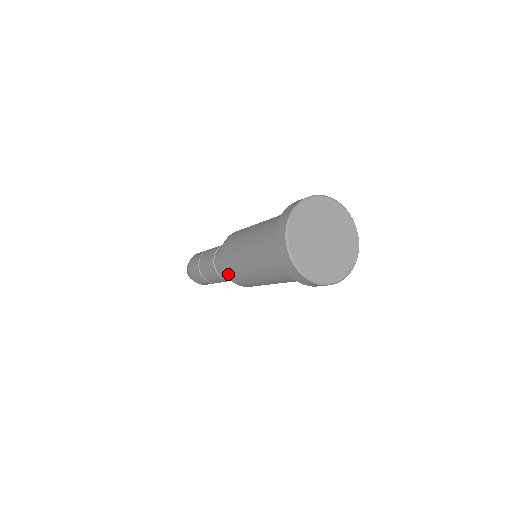
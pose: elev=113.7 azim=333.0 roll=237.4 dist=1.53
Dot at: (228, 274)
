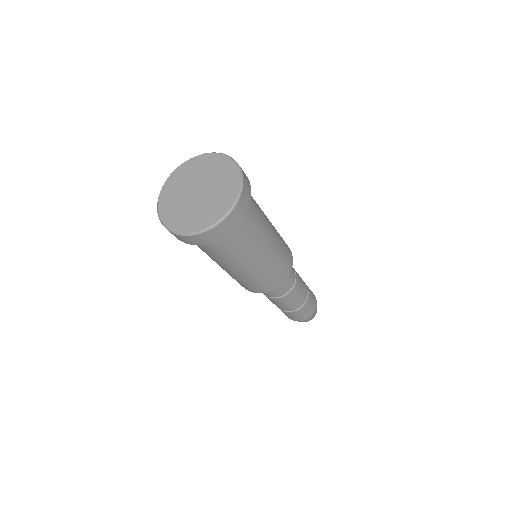
Dot at: (248, 289)
